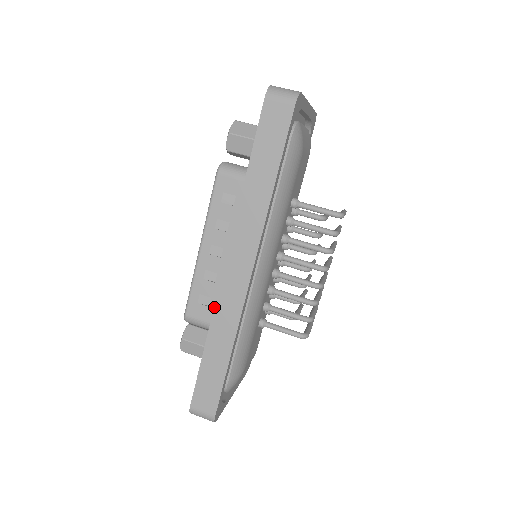
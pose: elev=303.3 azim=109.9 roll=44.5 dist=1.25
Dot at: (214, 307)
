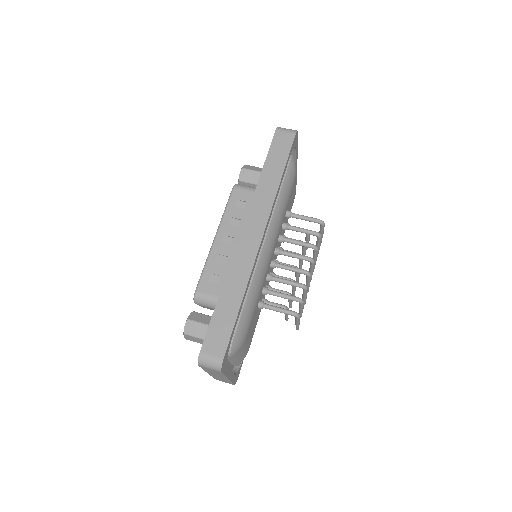
Dot at: (231, 262)
